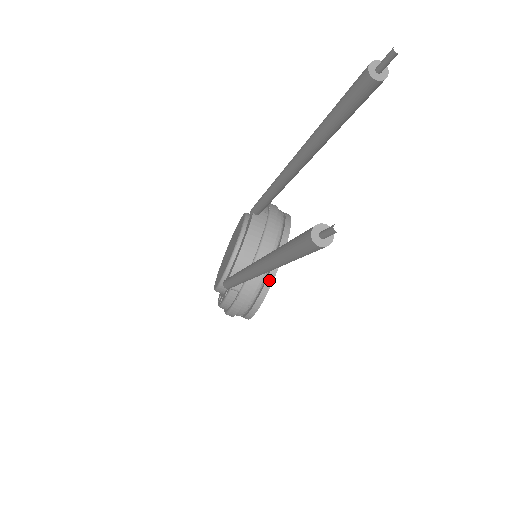
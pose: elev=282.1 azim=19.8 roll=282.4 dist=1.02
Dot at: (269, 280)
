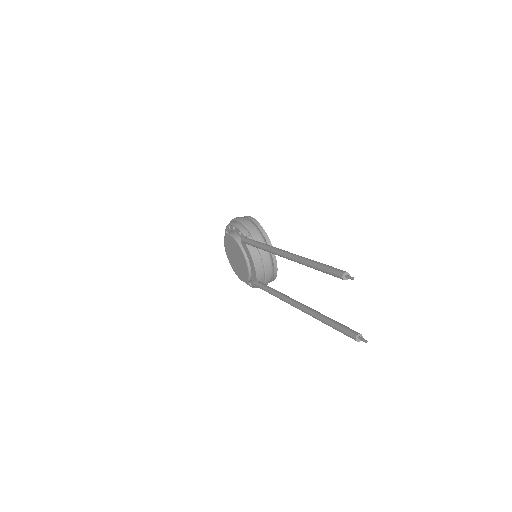
Dot at: (275, 268)
